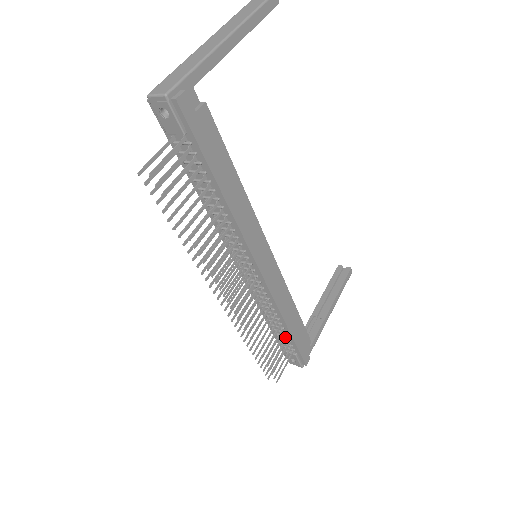
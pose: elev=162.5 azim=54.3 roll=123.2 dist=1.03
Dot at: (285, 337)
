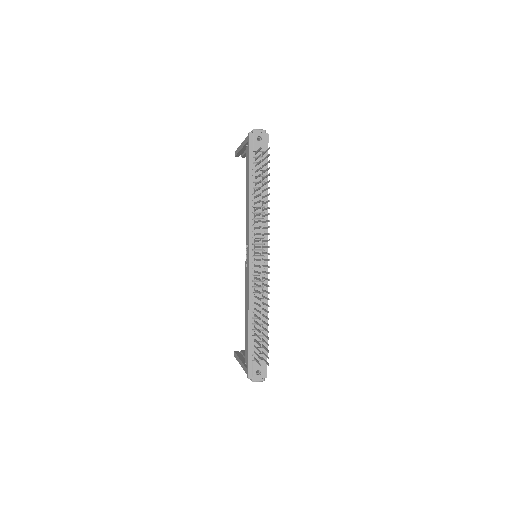
Dot at: (262, 336)
